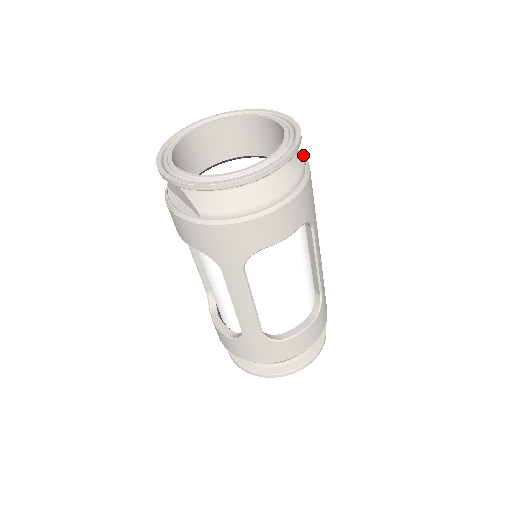
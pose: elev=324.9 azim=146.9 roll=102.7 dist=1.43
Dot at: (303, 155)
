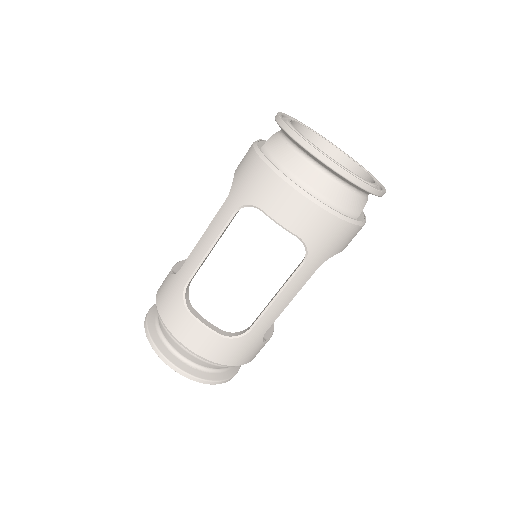
Dot at: (362, 221)
